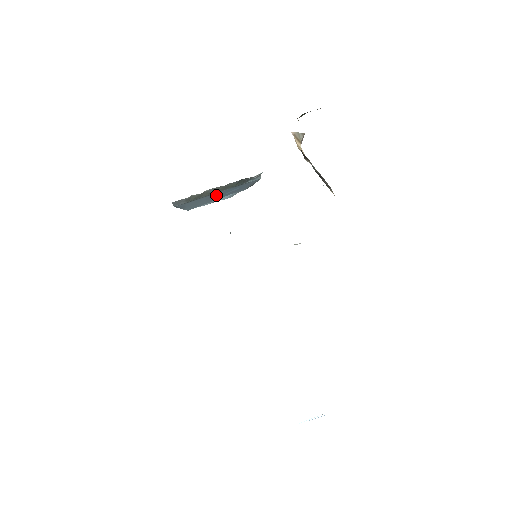
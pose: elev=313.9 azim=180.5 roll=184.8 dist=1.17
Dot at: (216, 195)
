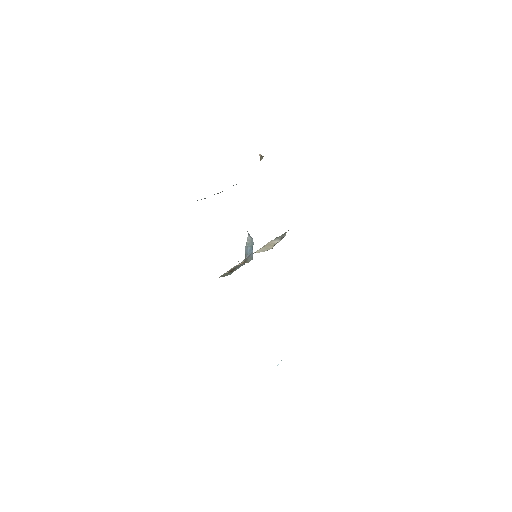
Dot at: occluded
